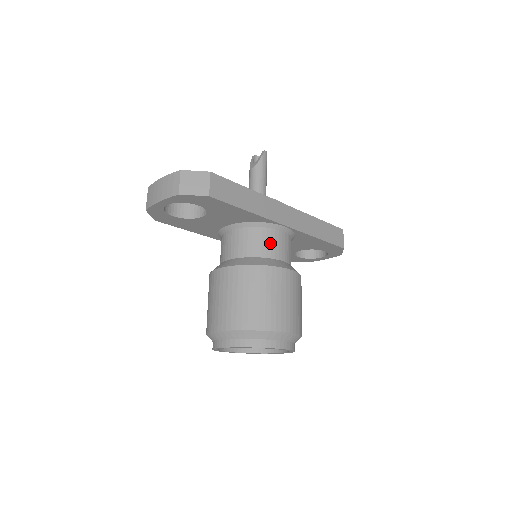
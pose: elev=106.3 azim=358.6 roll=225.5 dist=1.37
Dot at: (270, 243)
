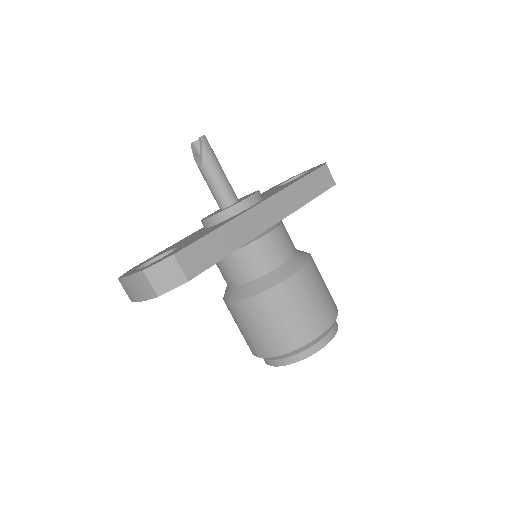
Dot at: (267, 254)
